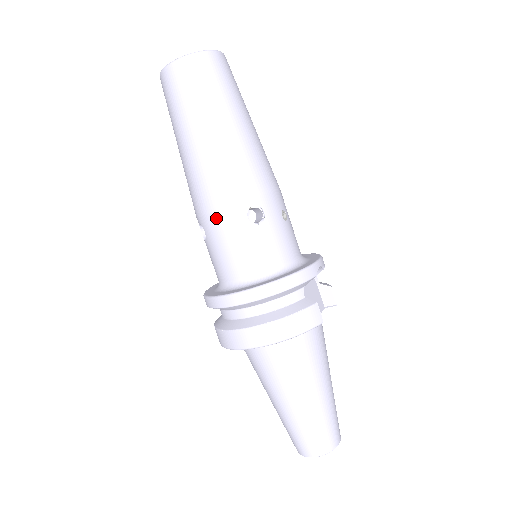
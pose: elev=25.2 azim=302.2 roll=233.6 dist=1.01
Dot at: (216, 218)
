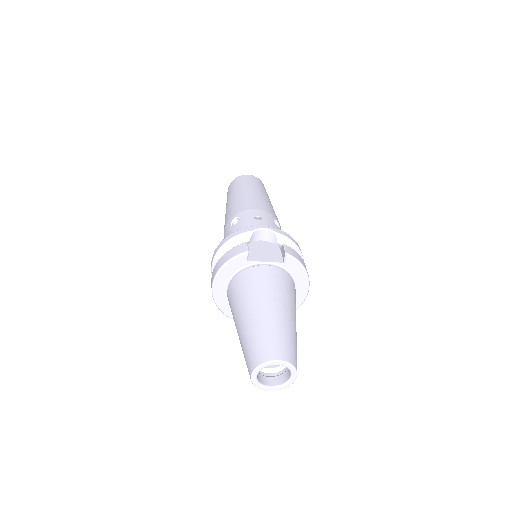
Dot at: occluded
